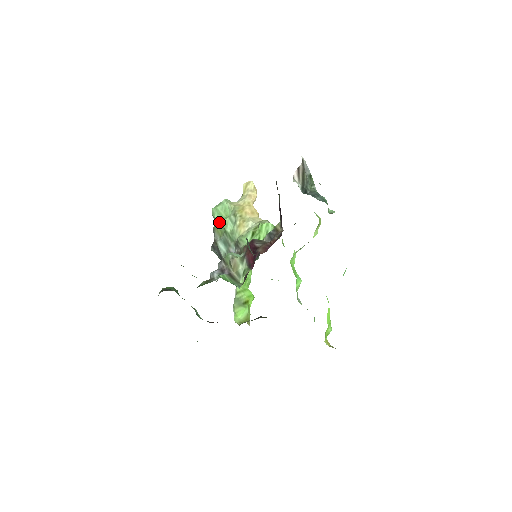
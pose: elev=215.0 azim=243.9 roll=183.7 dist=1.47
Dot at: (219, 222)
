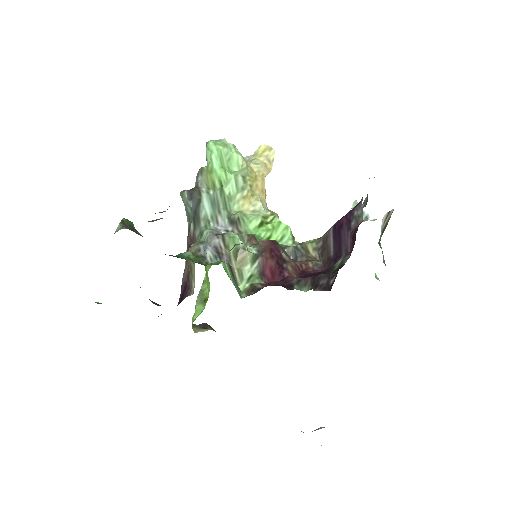
Dot at: (216, 169)
